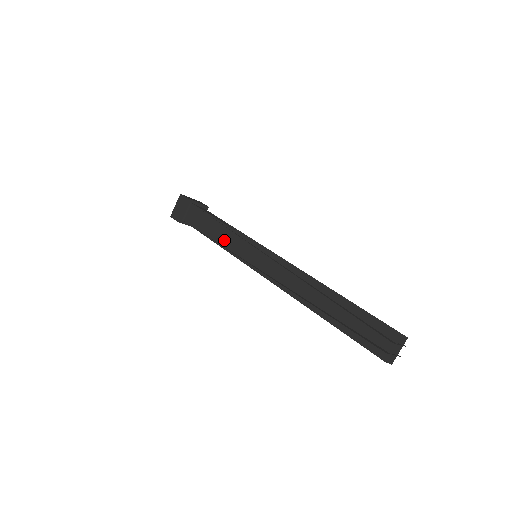
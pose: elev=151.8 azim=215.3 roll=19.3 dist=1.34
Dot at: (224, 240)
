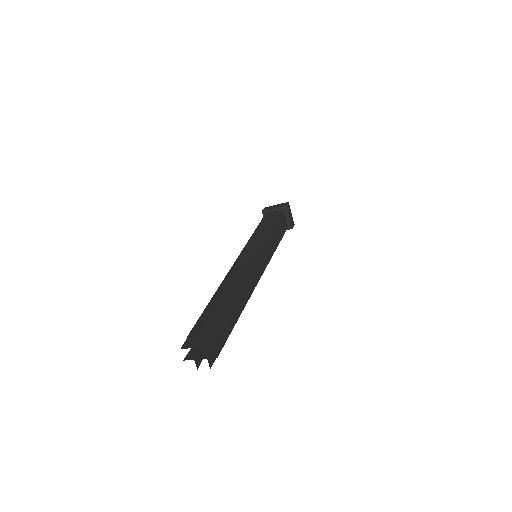
Dot at: occluded
